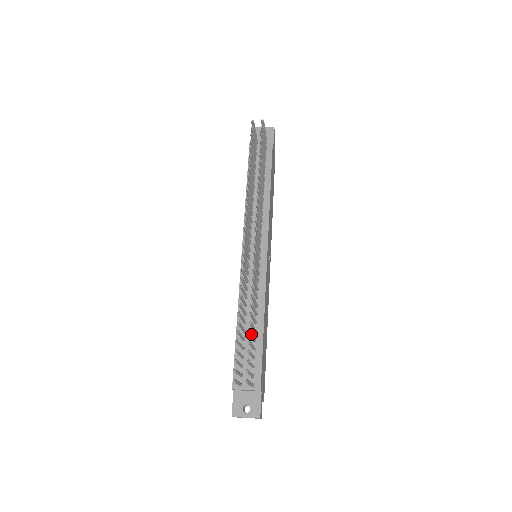
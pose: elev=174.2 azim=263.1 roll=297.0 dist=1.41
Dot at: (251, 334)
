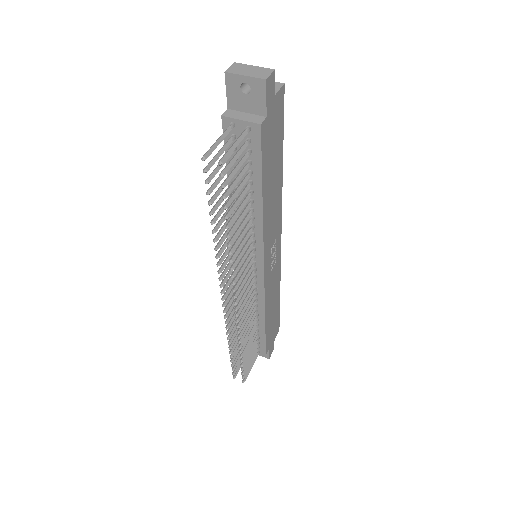
Dot at: (244, 357)
